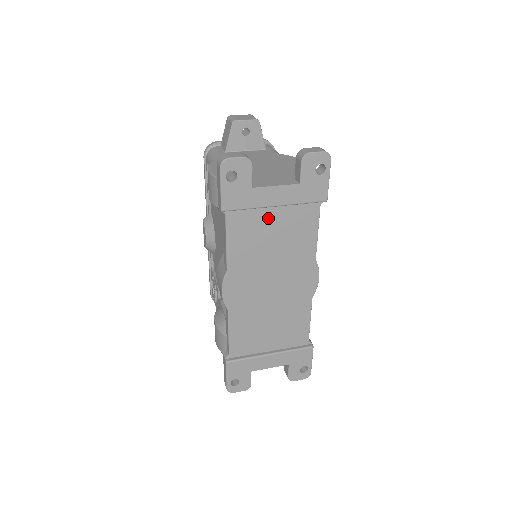
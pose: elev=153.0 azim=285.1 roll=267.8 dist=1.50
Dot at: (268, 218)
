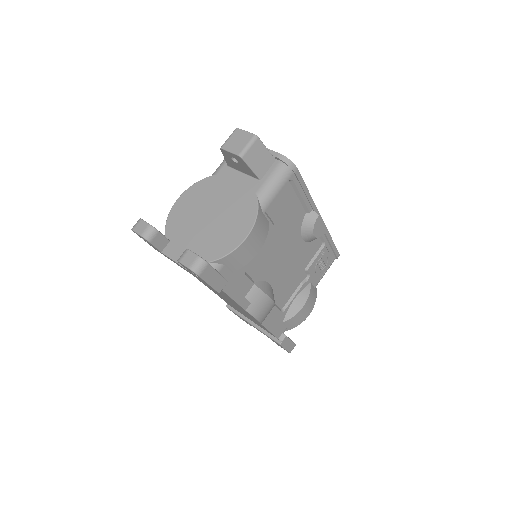
Dot at: occluded
